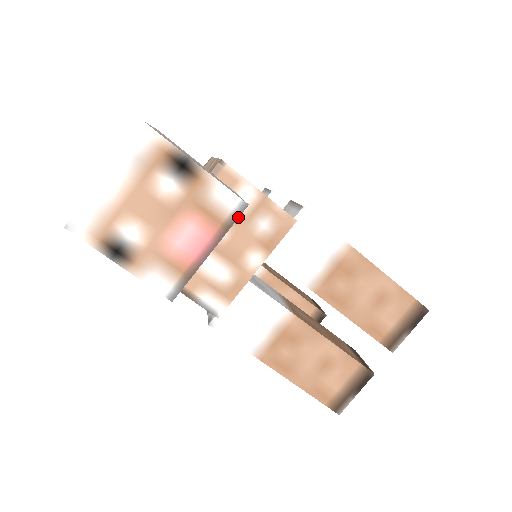
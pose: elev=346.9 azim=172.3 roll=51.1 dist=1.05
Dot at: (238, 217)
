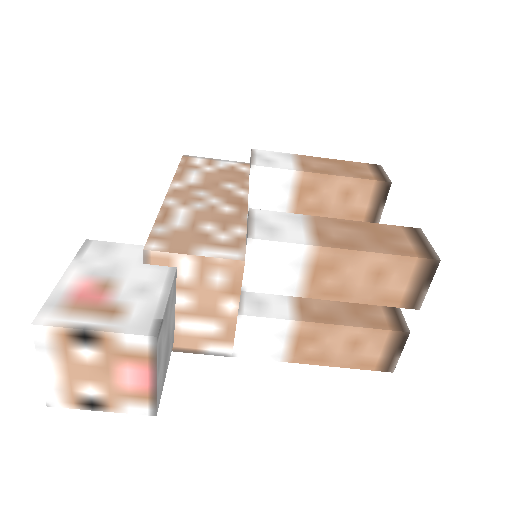
Dot at: (156, 348)
